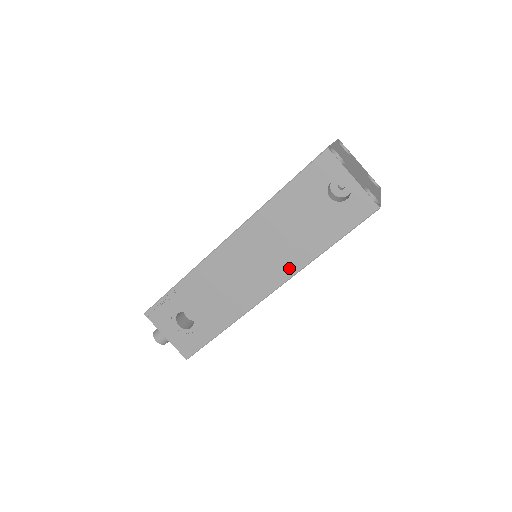
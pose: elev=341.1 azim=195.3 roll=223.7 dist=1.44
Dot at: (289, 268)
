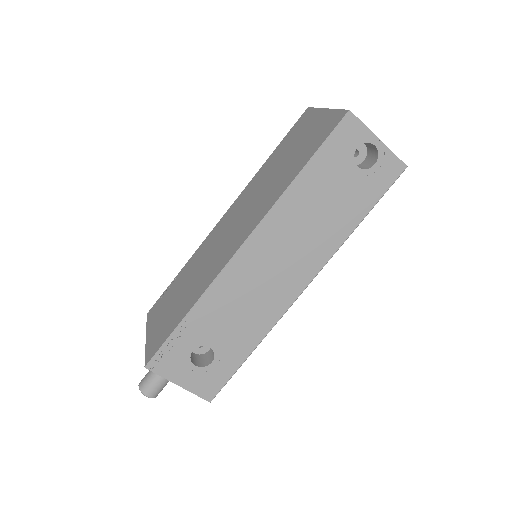
Dot at: (321, 256)
